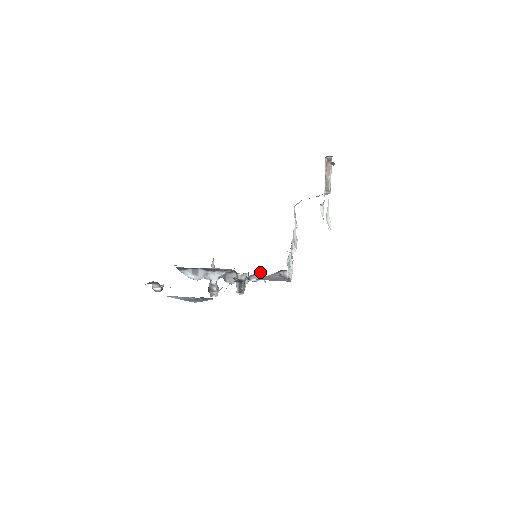
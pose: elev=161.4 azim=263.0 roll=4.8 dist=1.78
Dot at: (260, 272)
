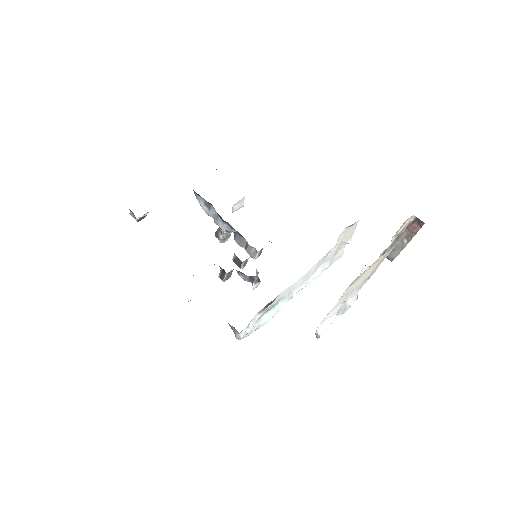
Dot at: (251, 276)
